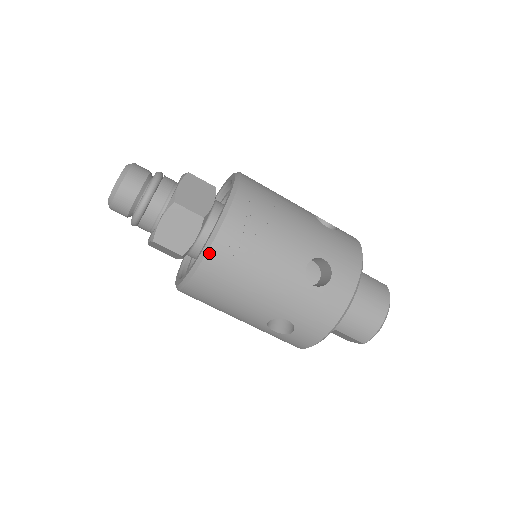
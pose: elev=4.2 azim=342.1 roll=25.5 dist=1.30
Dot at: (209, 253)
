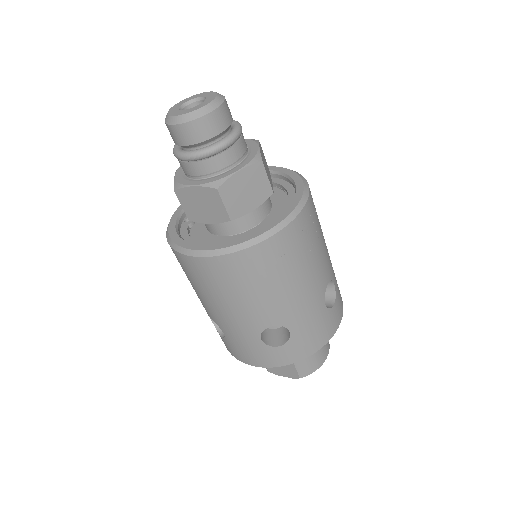
Dot at: (283, 231)
